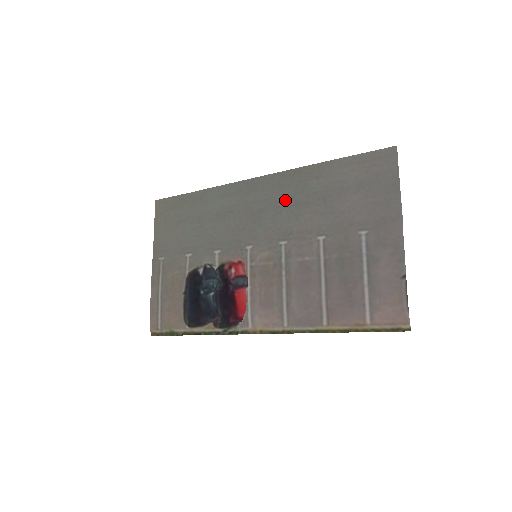
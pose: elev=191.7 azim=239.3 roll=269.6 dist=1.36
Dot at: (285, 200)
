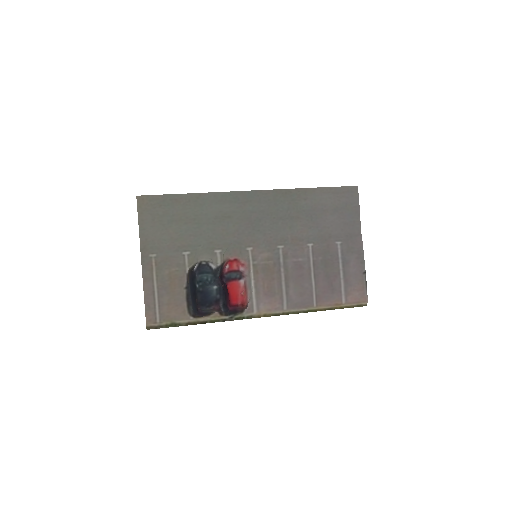
Dot at: (280, 213)
